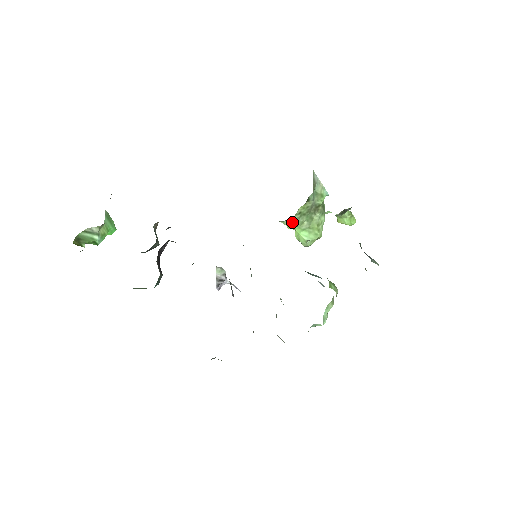
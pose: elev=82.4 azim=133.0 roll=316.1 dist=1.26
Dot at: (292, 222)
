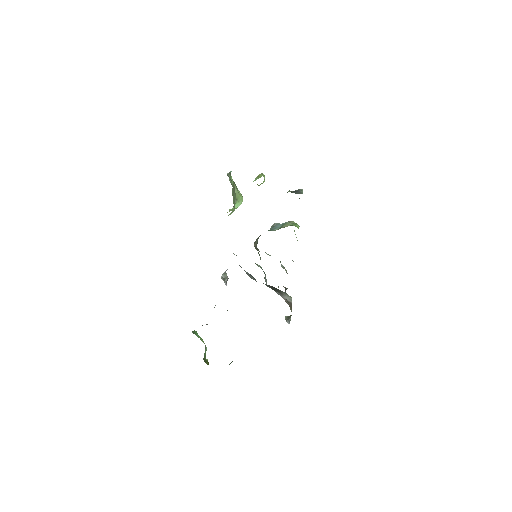
Dot at: (233, 210)
